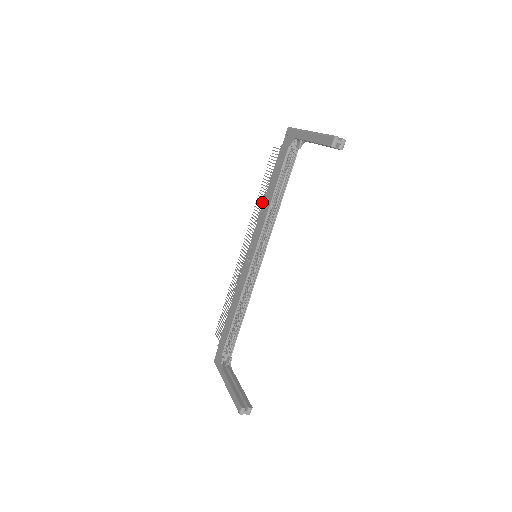
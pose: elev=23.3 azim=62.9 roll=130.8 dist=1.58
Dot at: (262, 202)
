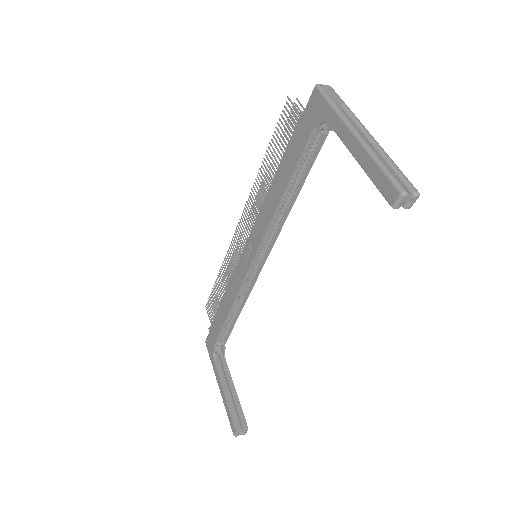
Dot at: occluded
